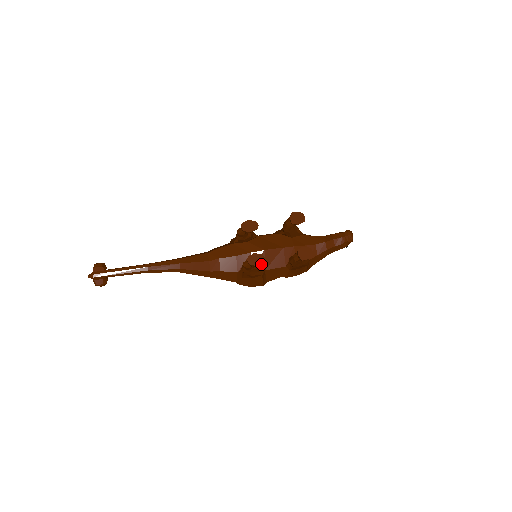
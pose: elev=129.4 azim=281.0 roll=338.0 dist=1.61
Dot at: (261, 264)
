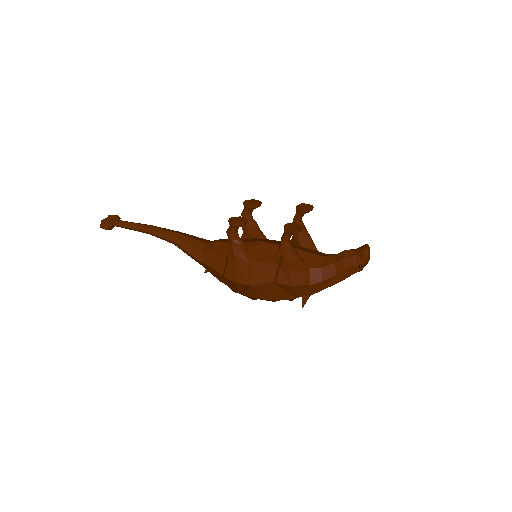
Dot at: (253, 254)
